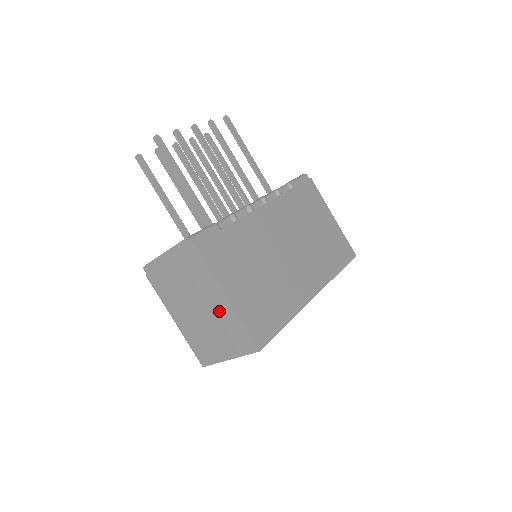
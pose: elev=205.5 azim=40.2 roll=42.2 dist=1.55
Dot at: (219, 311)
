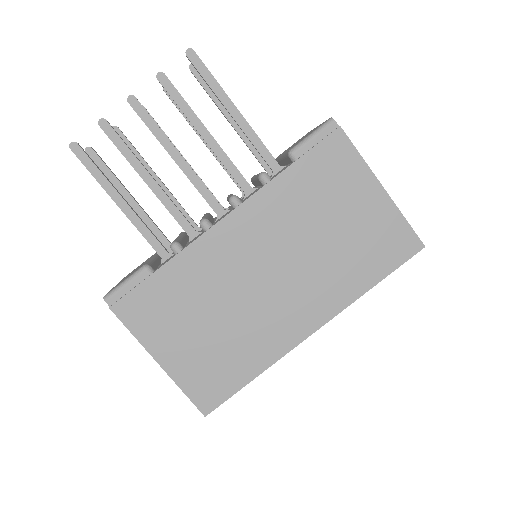
Dot at: occluded
